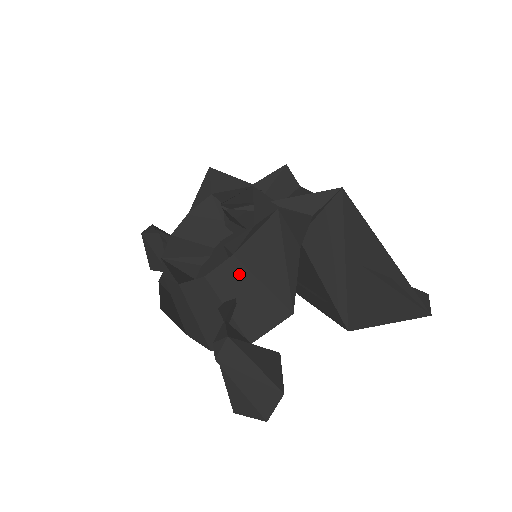
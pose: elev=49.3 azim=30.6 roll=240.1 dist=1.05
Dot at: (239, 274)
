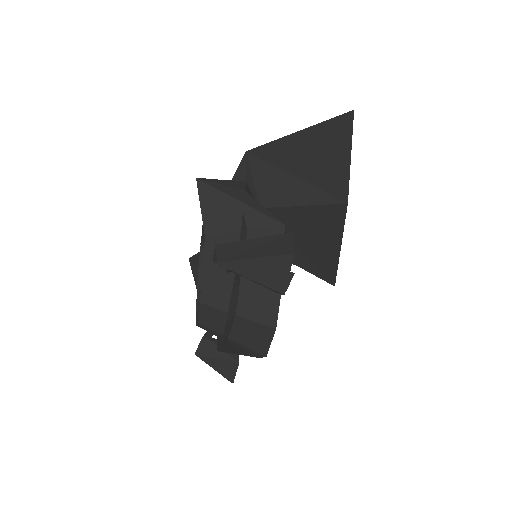
Dot at: (222, 243)
